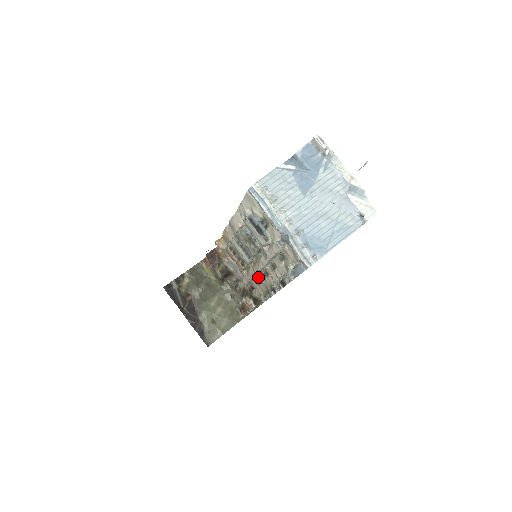
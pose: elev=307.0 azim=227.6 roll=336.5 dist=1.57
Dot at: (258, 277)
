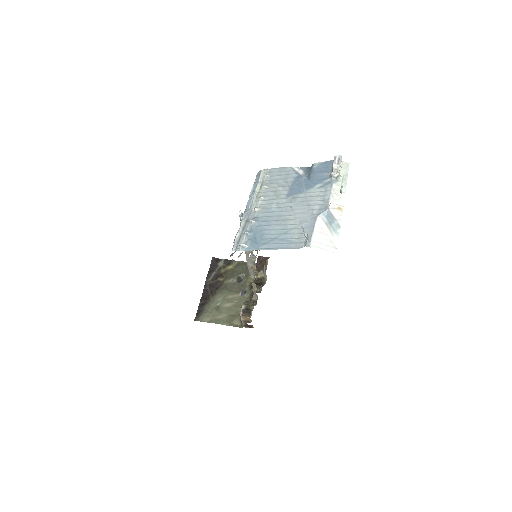
Dot at: occluded
